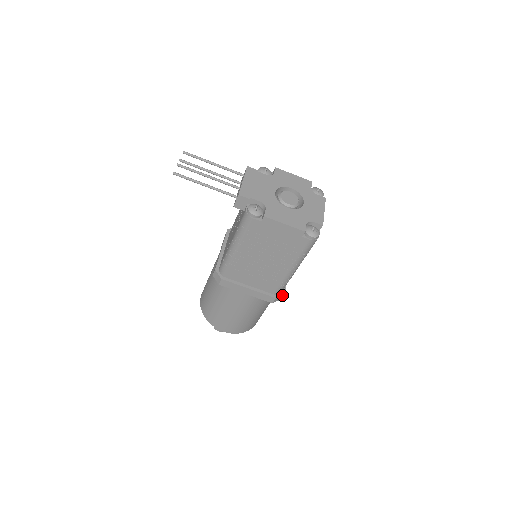
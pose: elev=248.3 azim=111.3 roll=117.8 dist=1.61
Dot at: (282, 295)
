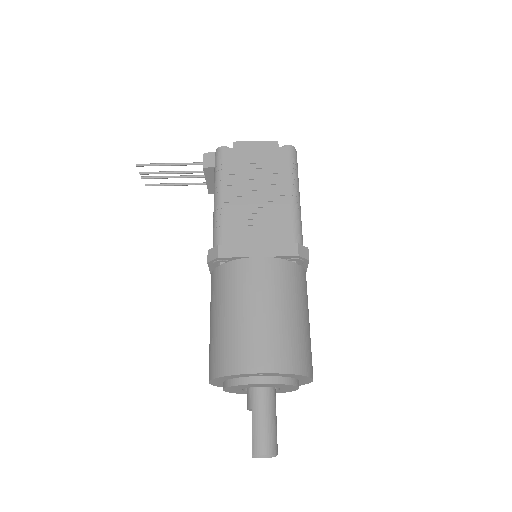
Dot at: (305, 248)
